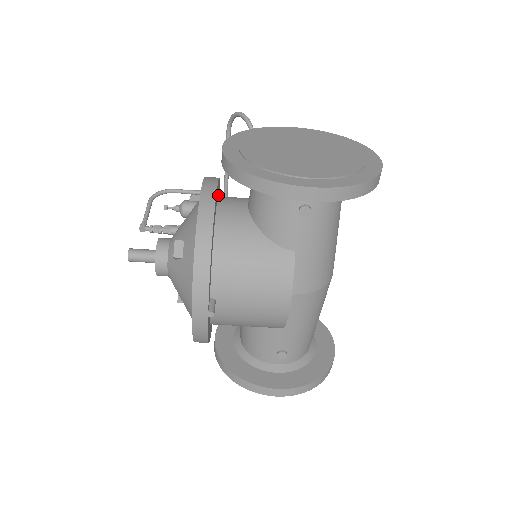
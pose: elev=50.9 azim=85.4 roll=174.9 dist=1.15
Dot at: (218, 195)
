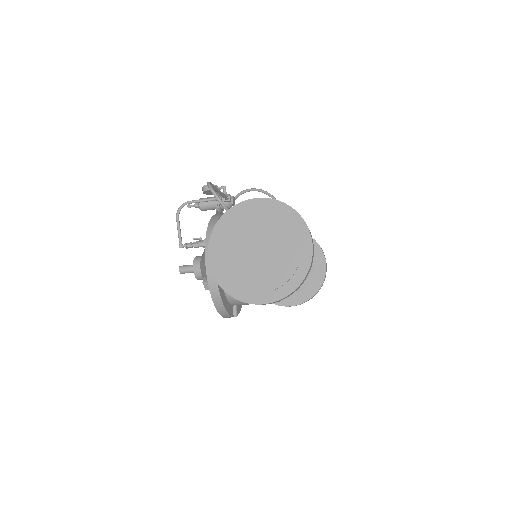
Dot at: occluded
